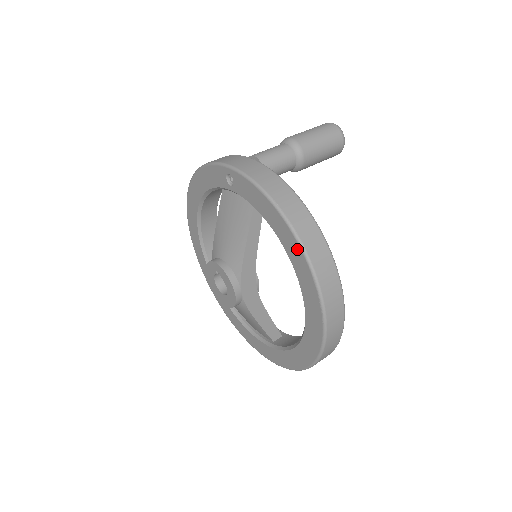
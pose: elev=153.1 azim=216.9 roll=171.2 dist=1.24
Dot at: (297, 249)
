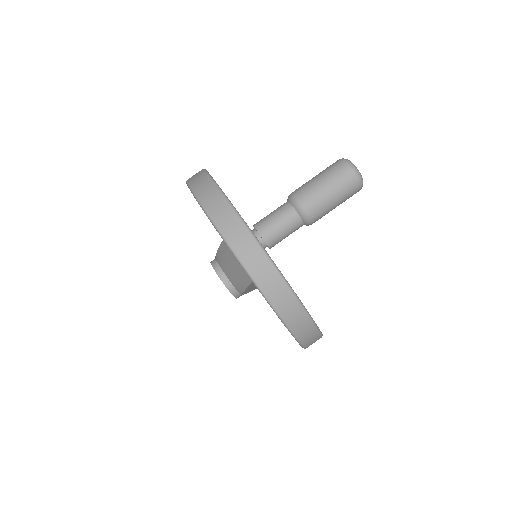
Dot at: occluded
